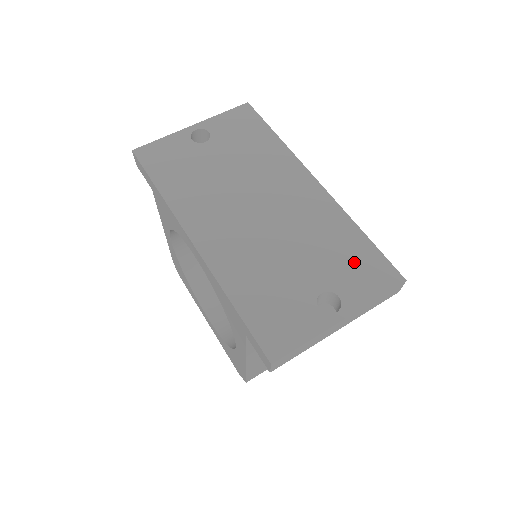
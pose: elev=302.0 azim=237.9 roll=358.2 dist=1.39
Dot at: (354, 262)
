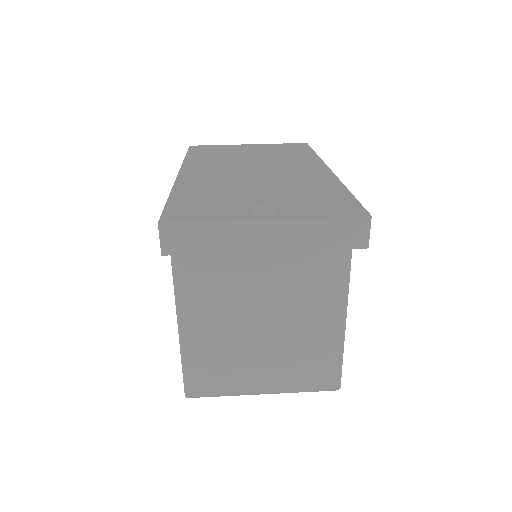
Dot at: (319, 200)
